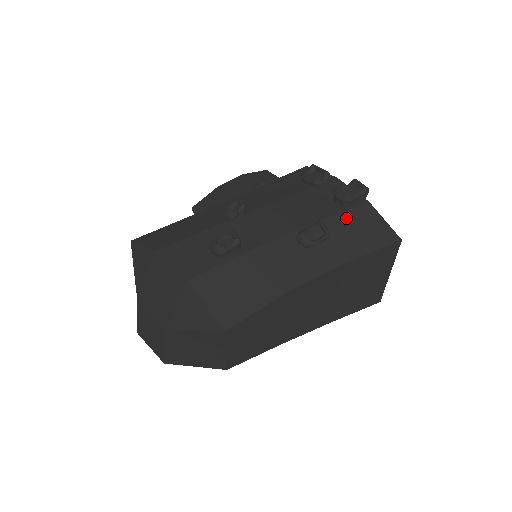
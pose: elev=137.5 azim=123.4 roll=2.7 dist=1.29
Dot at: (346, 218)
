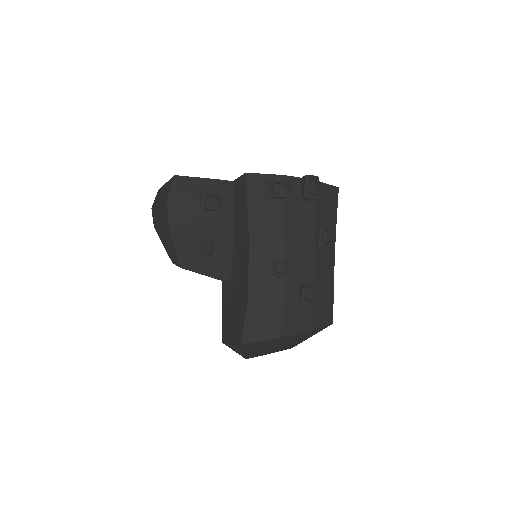
Dot at: (319, 206)
